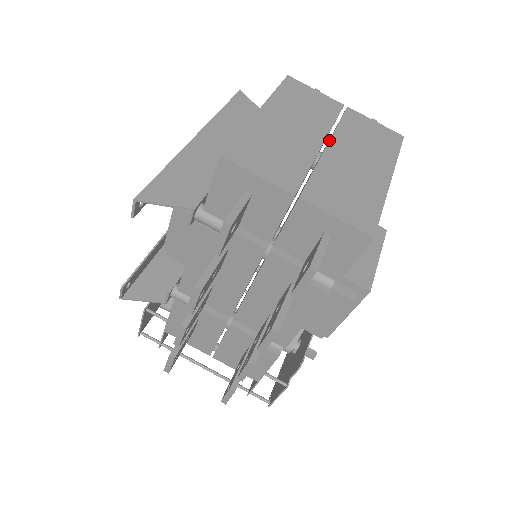
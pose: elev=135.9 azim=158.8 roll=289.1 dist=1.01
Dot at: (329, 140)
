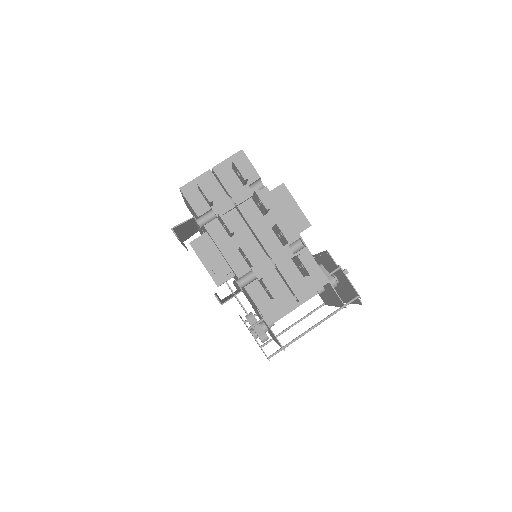
Dot at: occluded
